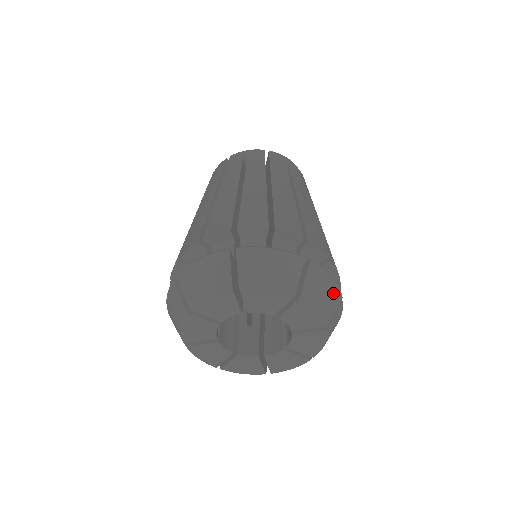
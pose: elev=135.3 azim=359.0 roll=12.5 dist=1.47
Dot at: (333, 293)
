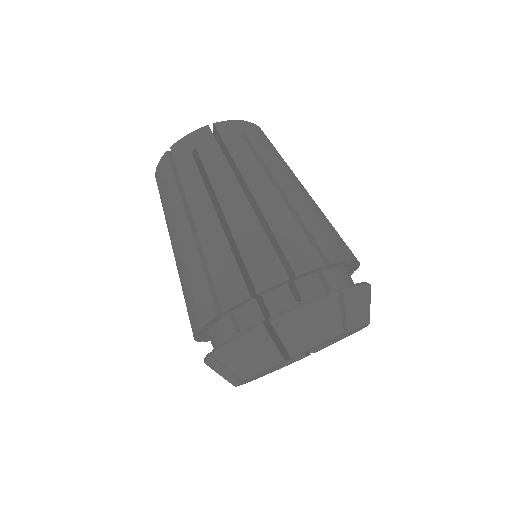
Dot at: occluded
